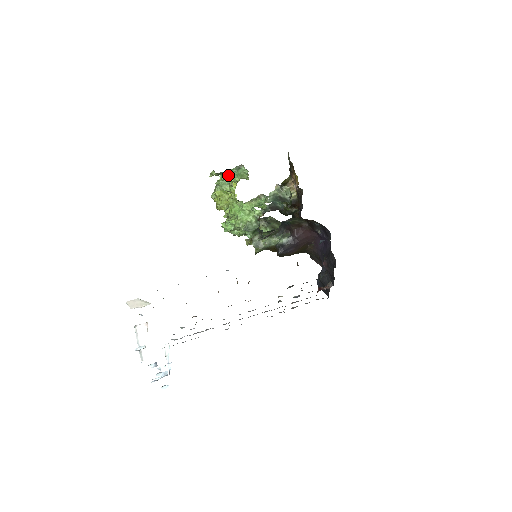
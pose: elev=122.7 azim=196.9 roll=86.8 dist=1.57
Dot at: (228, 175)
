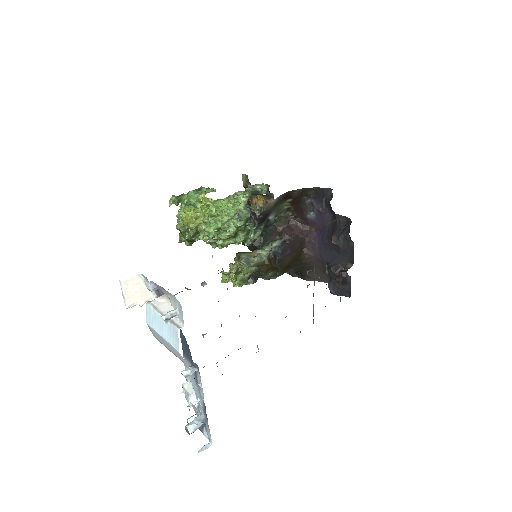
Dot at: (191, 196)
